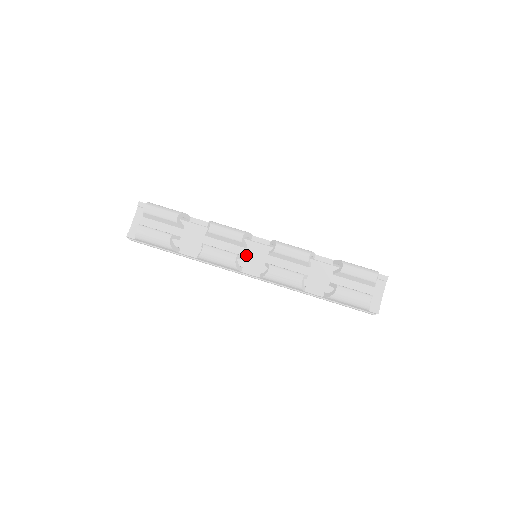
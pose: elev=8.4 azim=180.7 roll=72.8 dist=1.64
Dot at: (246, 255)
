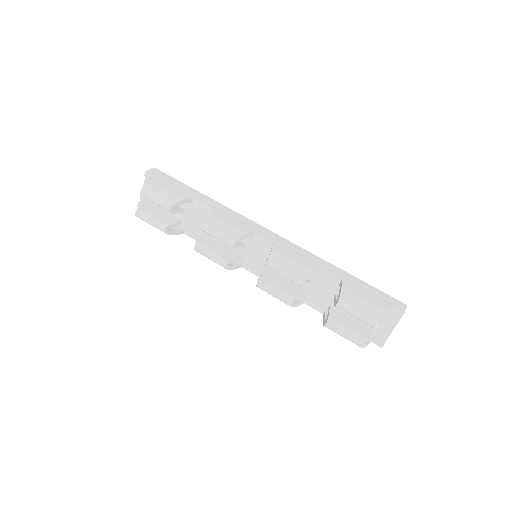
Dot at: (248, 250)
